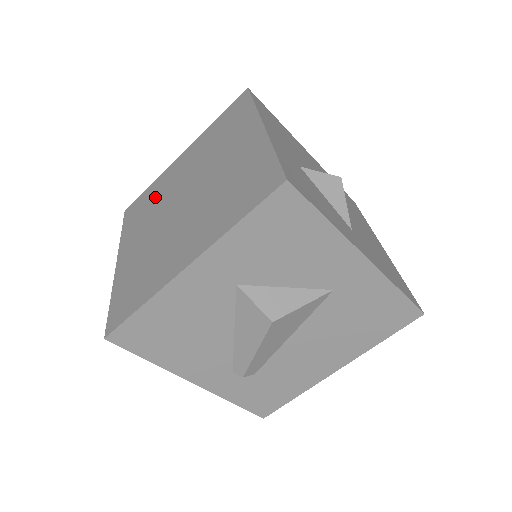
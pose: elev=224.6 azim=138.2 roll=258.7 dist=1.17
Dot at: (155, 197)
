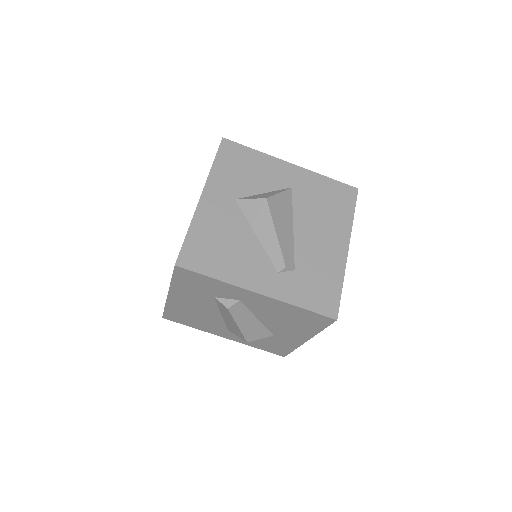
Dot at: occluded
